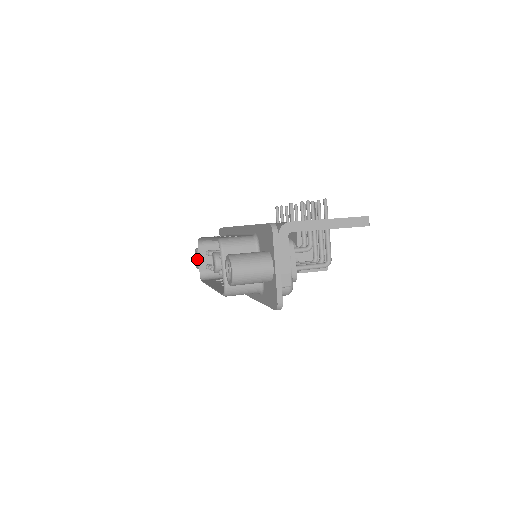
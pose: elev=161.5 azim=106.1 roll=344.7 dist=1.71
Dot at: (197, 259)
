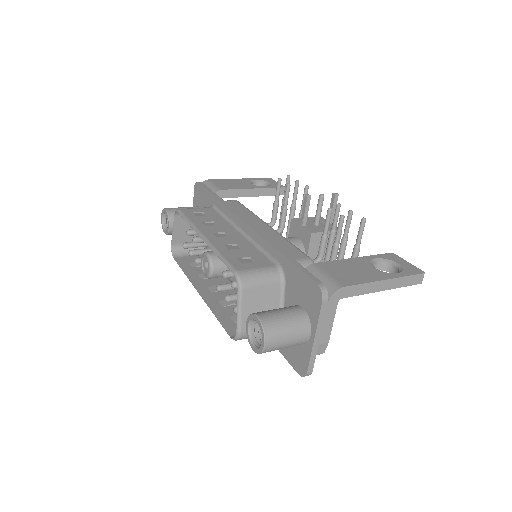
Dot at: occluded
